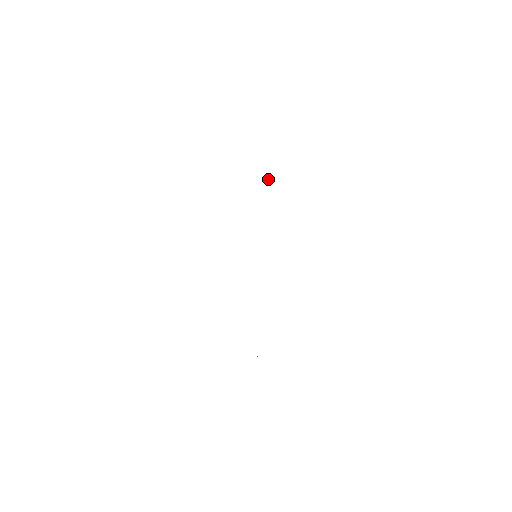
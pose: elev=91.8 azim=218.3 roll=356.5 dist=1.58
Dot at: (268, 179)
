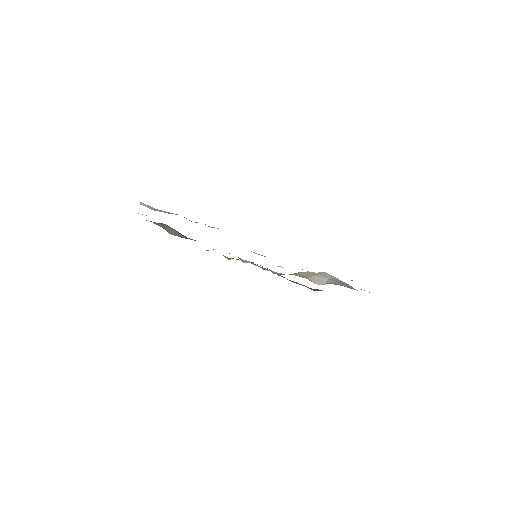
Dot at: occluded
